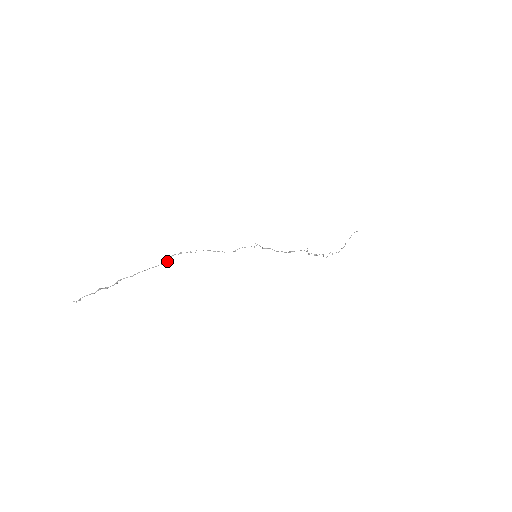
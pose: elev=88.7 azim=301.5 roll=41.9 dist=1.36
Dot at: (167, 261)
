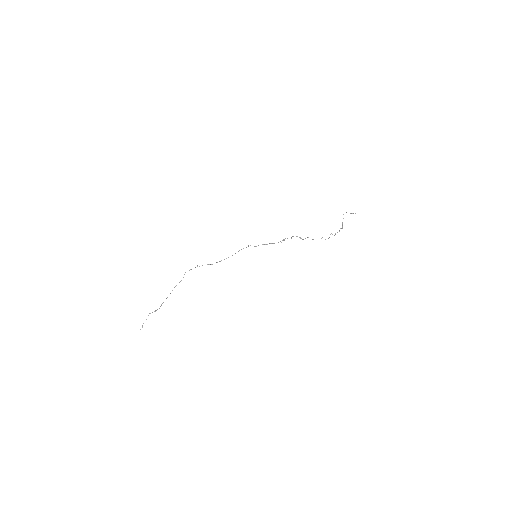
Dot at: (183, 277)
